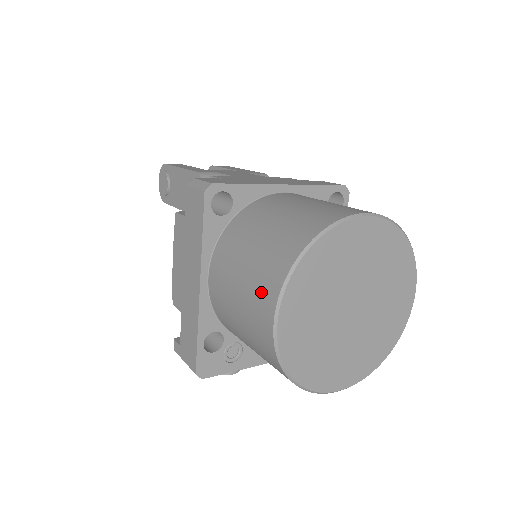
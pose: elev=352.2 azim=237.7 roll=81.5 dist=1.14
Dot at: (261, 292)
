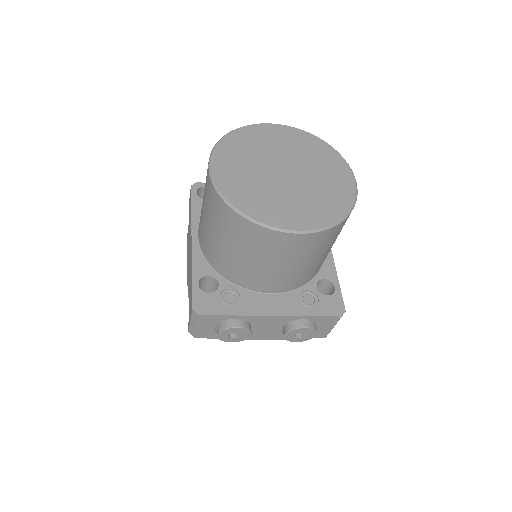
Dot at: occluded
